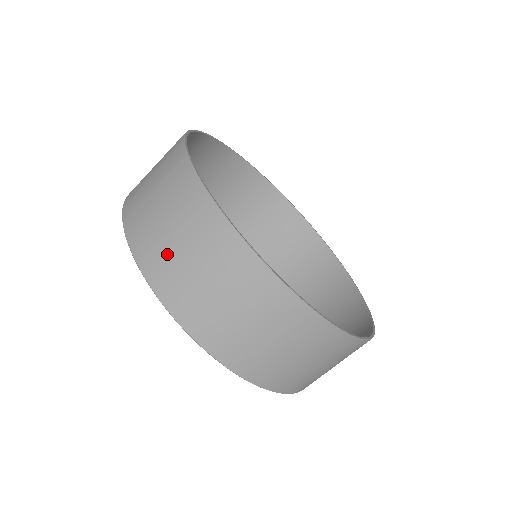
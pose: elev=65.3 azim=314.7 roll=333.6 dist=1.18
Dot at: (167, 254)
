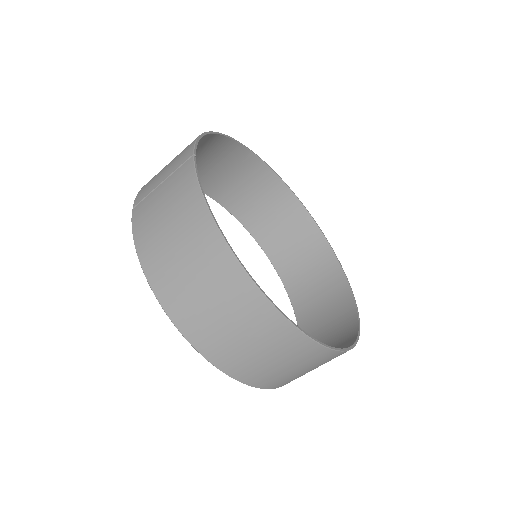
Dot at: (159, 239)
